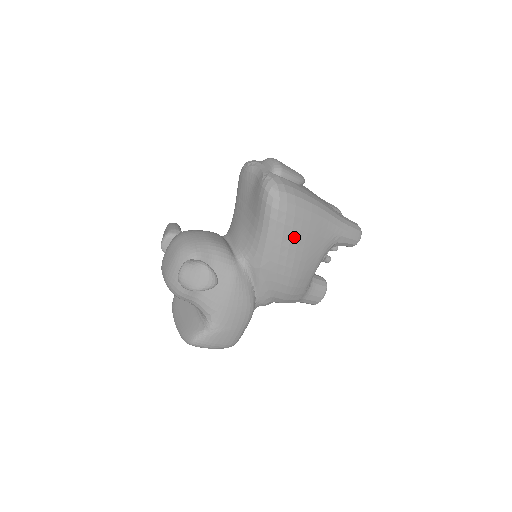
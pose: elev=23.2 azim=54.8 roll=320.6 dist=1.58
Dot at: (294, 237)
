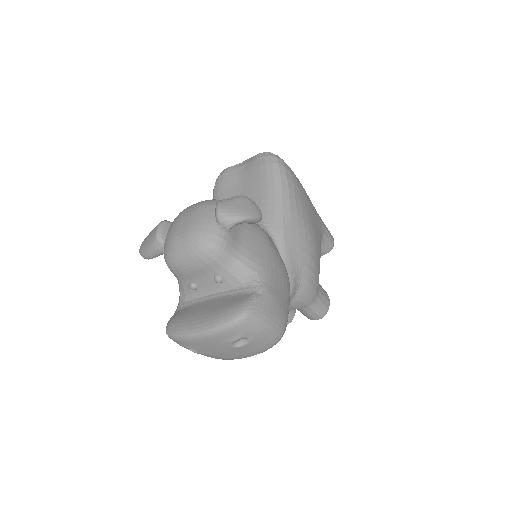
Dot at: (302, 199)
